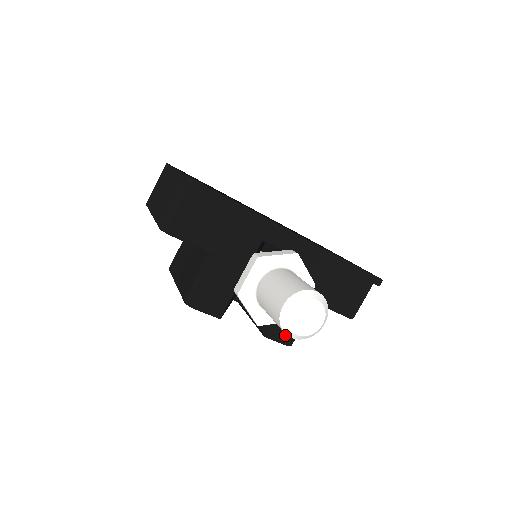
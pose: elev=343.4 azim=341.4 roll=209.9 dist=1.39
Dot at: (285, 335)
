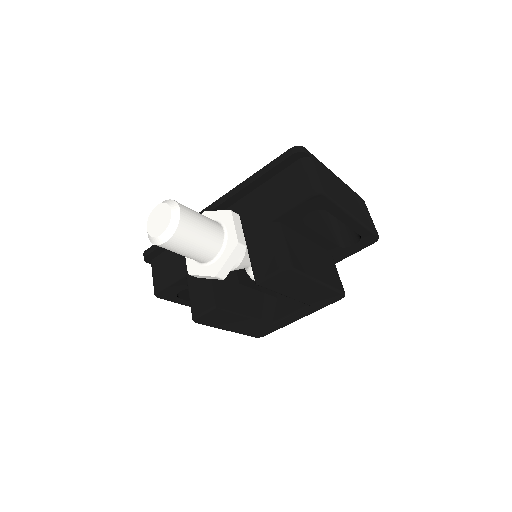
Dot at: (270, 266)
